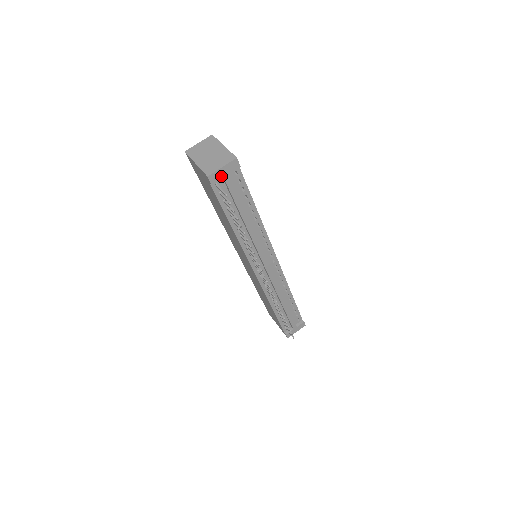
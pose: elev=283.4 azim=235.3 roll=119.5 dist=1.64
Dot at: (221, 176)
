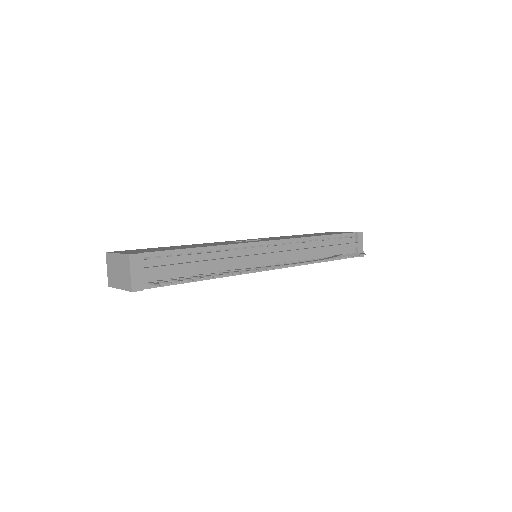
Dot at: (140, 277)
